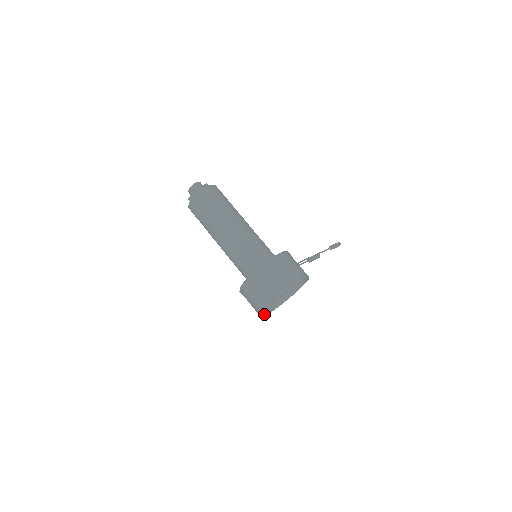
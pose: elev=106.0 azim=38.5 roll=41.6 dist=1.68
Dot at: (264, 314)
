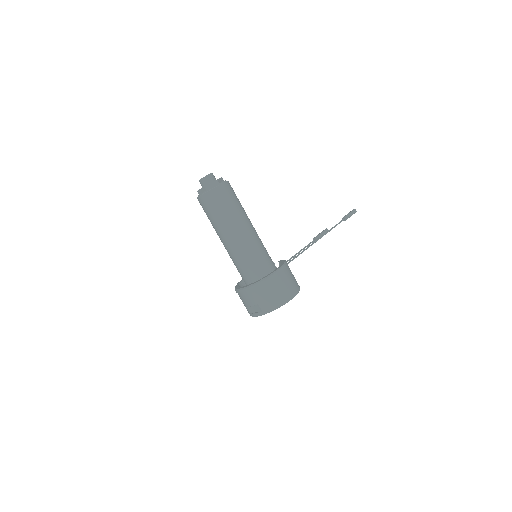
Dot at: occluded
